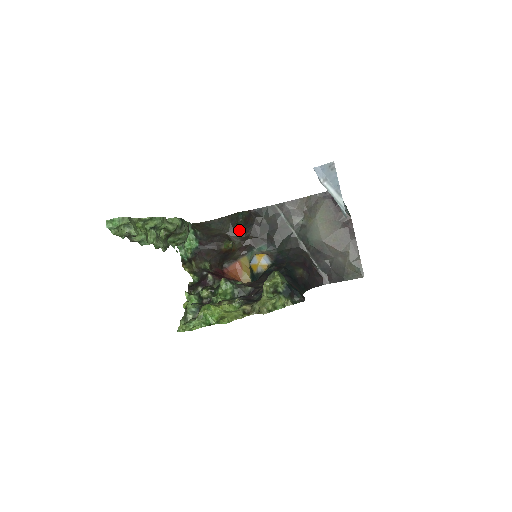
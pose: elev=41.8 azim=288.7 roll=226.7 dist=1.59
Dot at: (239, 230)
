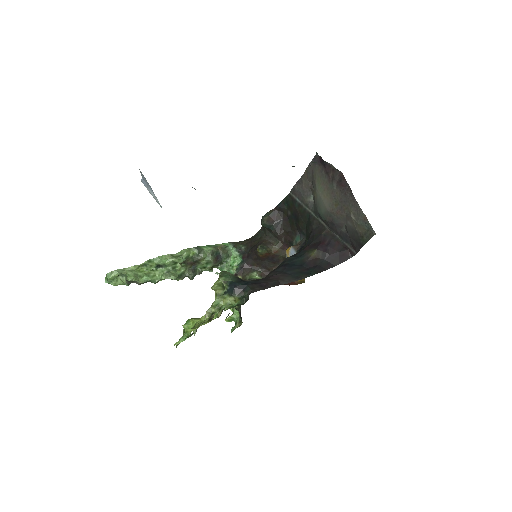
Dot at: (271, 231)
